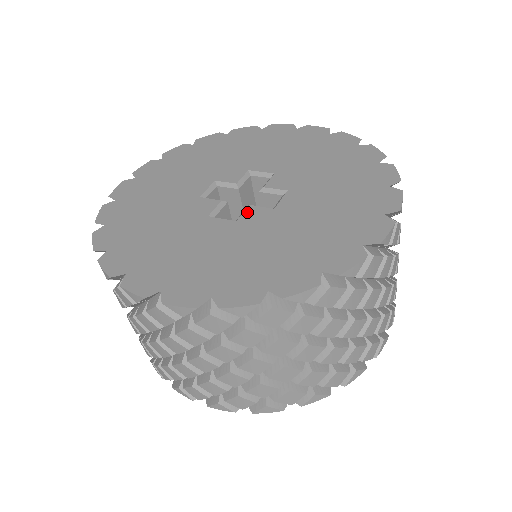
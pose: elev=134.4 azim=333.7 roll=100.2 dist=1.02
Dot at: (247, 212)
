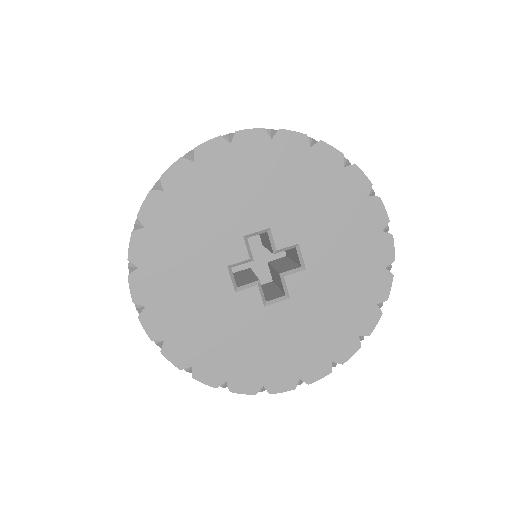
Dot at: (290, 285)
